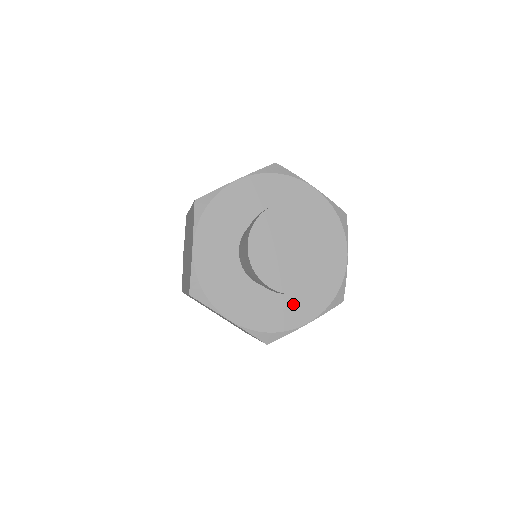
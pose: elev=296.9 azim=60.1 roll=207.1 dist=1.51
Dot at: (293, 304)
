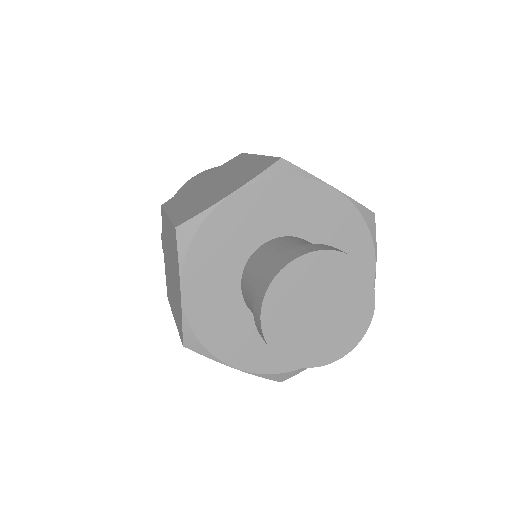
Dot at: occluded
